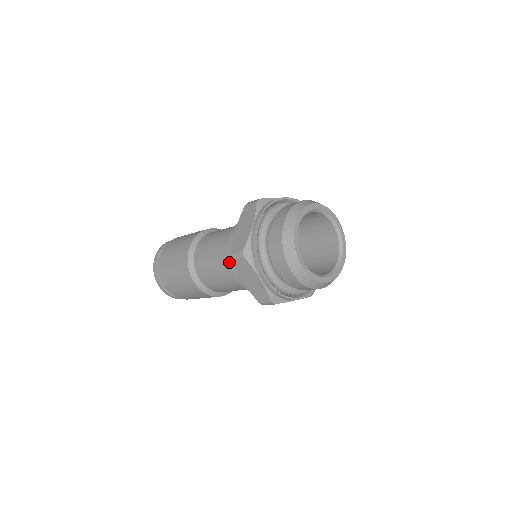
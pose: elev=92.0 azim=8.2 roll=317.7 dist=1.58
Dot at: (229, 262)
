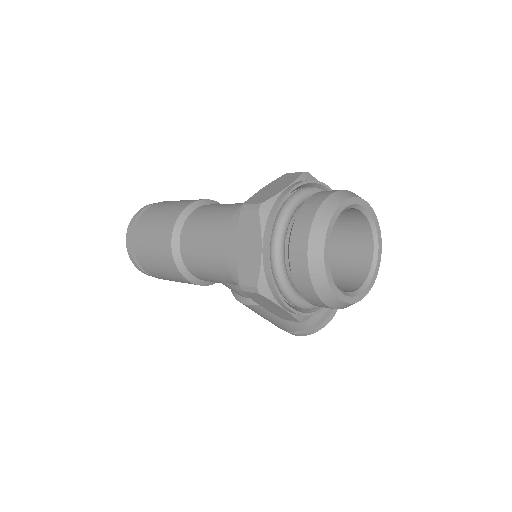
Dot at: (231, 224)
